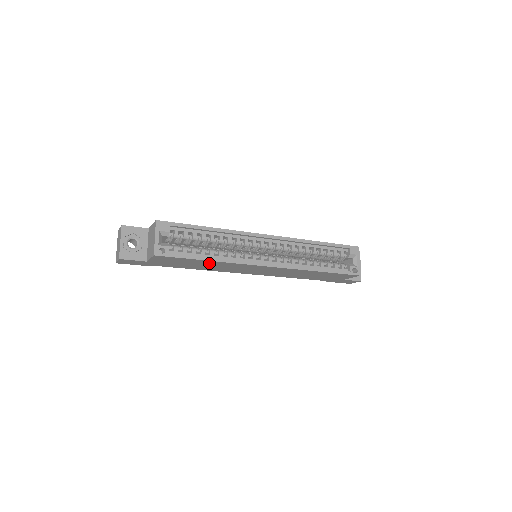
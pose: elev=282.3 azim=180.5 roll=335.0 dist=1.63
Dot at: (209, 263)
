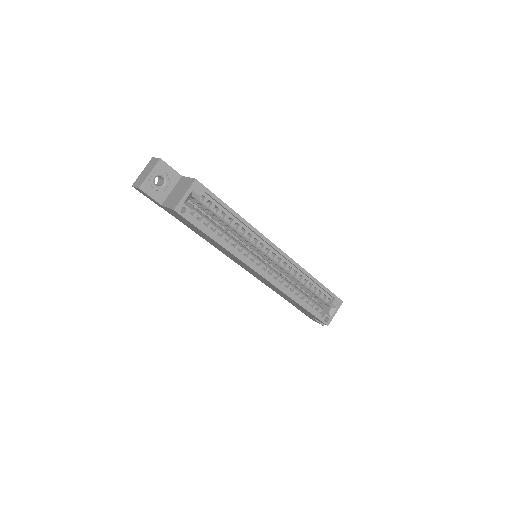
Dot at: occluded
